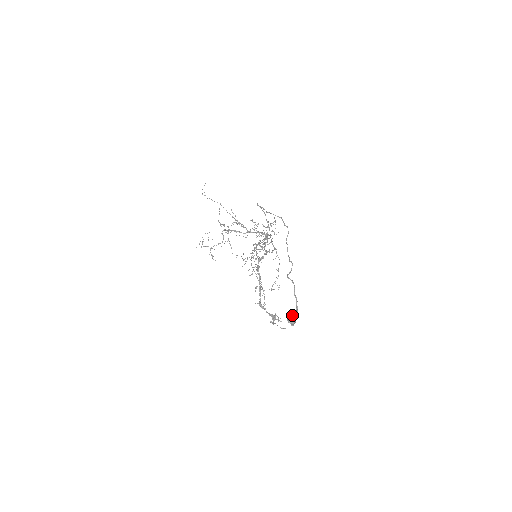
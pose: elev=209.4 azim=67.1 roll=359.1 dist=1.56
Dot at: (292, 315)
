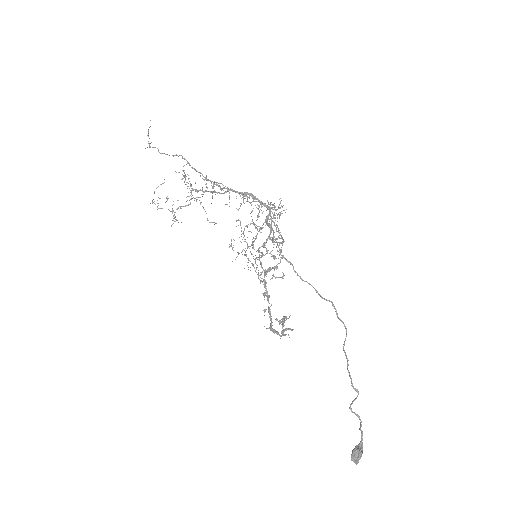
Dot at: (359, 459)
